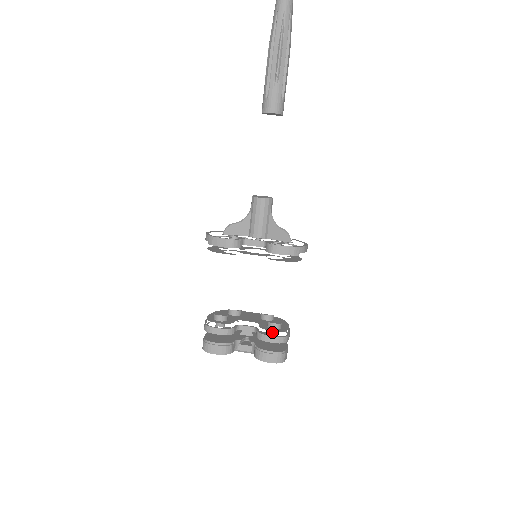
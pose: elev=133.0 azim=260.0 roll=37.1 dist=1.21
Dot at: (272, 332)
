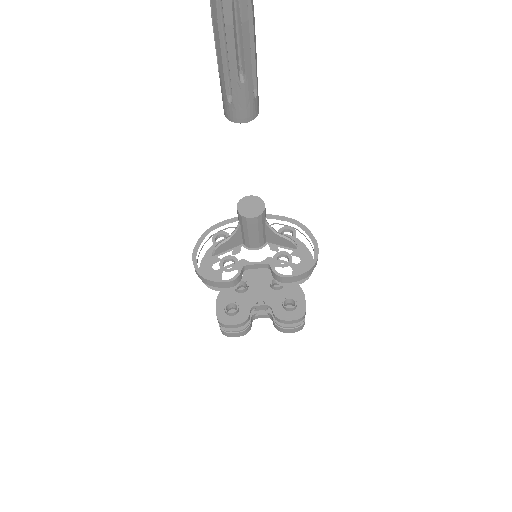
Dot at: (287, 304)
